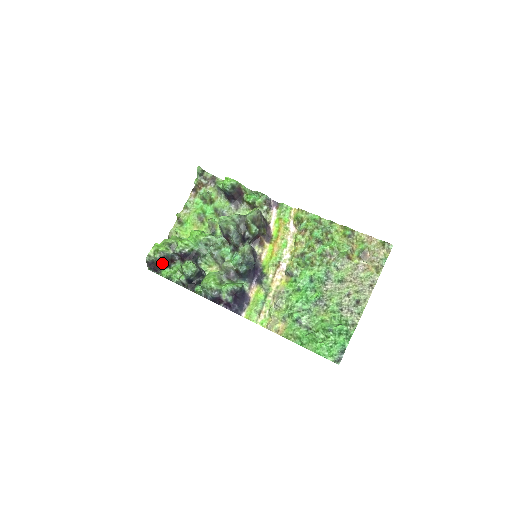
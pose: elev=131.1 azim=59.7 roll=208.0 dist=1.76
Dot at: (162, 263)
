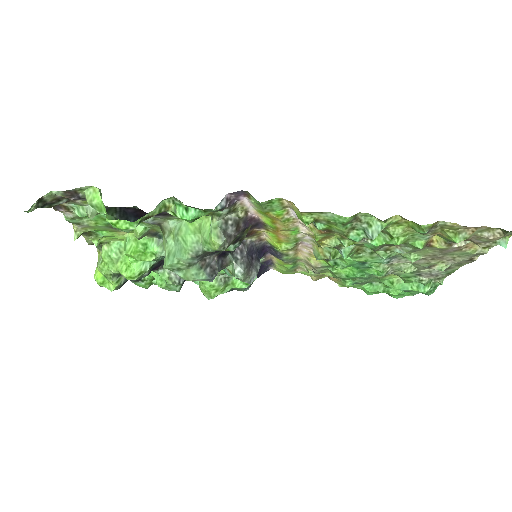
Dot at: occluded
